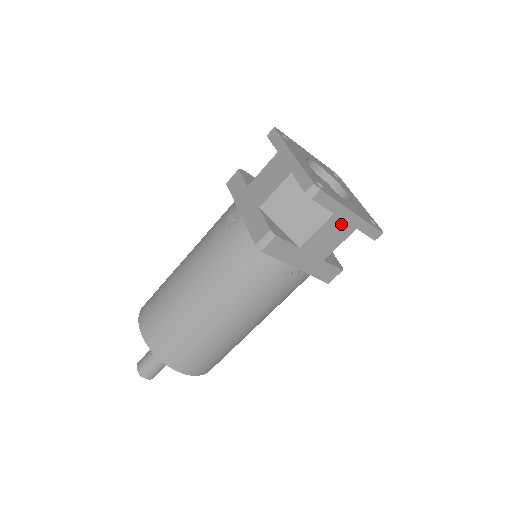
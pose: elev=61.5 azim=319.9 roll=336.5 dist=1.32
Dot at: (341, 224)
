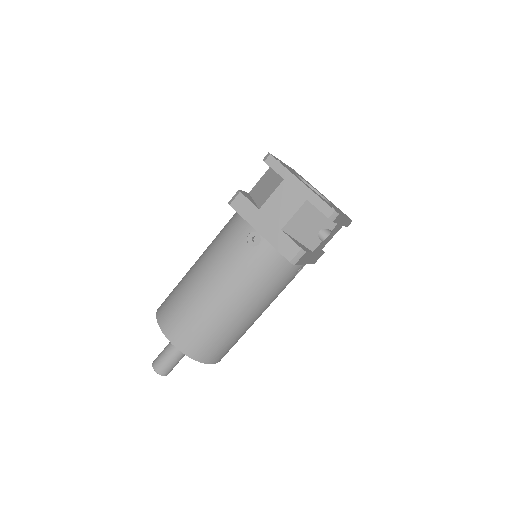
Dot at: (292, 192)
